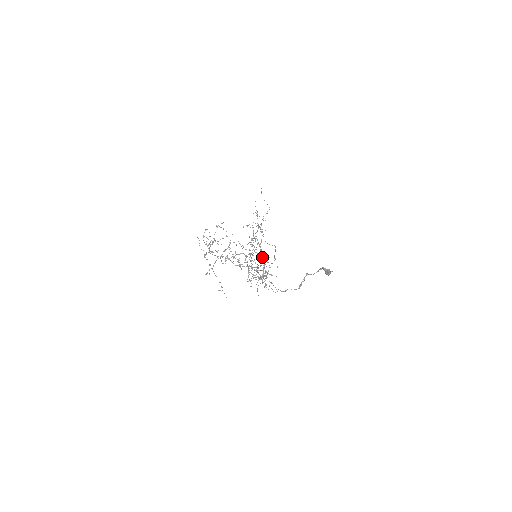
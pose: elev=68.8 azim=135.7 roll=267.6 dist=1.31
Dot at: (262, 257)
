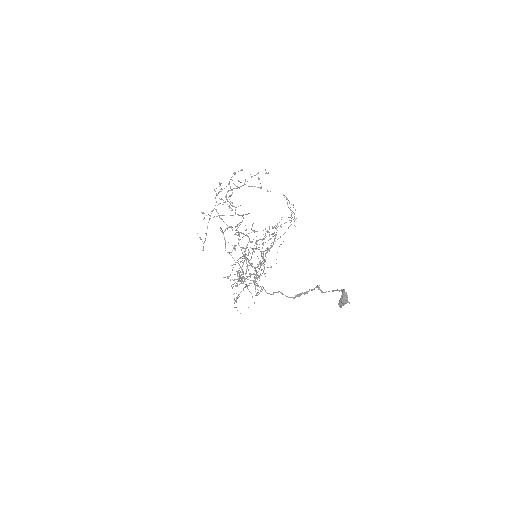
Dot at: occluded
